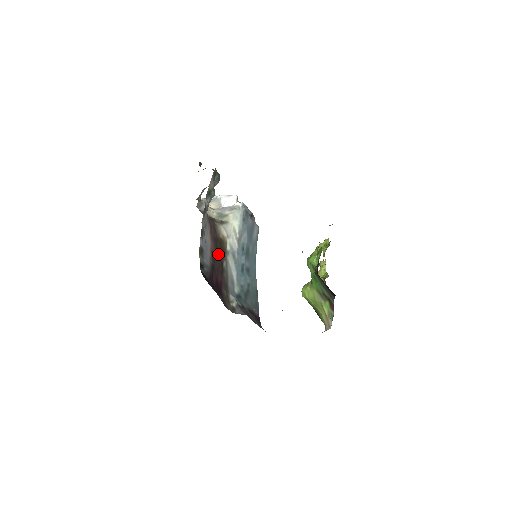
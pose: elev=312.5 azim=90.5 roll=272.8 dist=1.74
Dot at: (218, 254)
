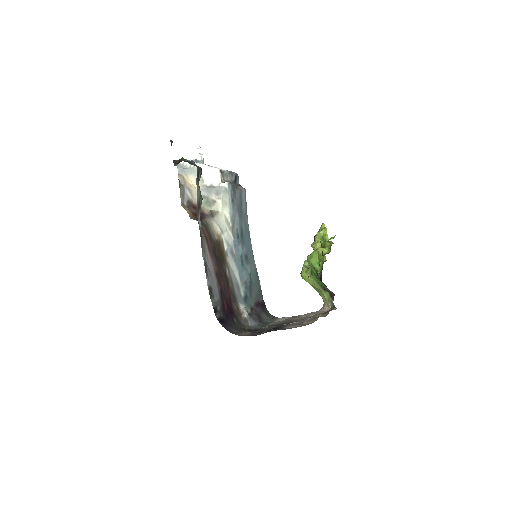
Dot at: (220, 266)
